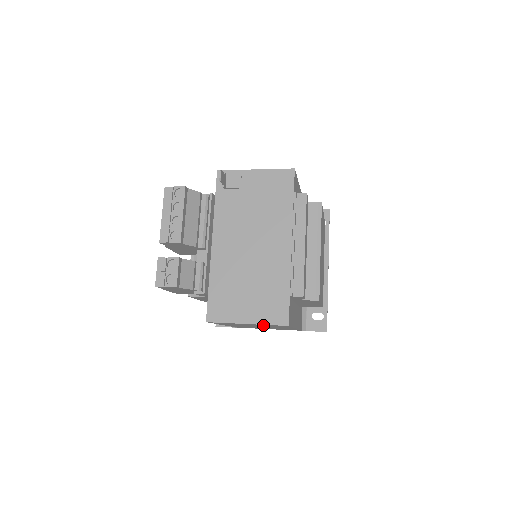
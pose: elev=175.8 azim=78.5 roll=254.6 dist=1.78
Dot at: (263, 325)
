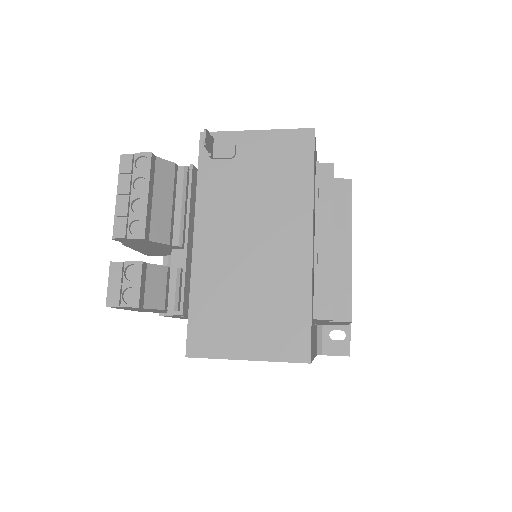
Dot at: occluded
